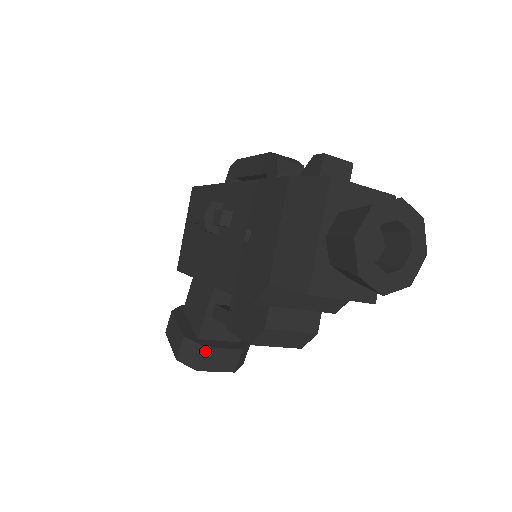
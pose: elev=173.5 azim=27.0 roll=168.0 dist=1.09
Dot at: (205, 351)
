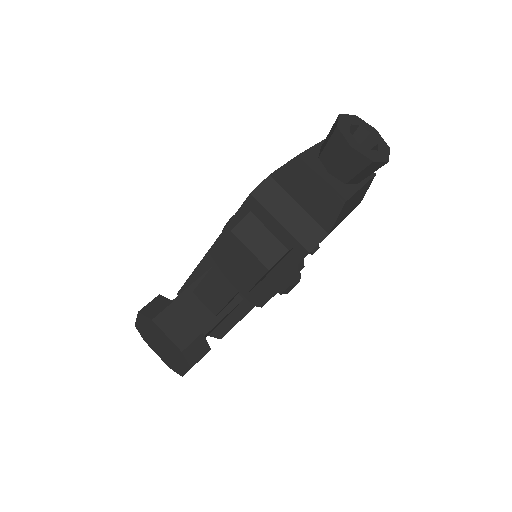
Dot at: (171, 306)
